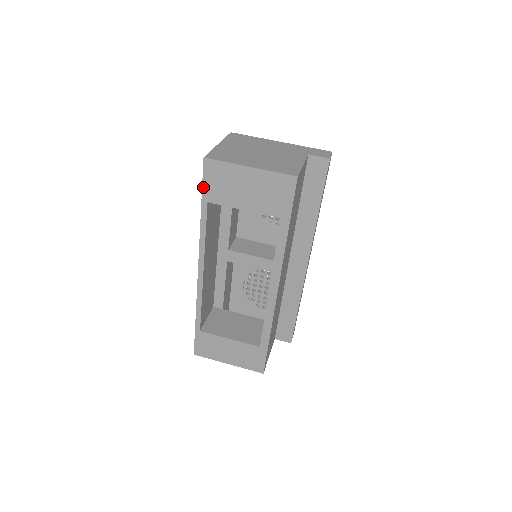
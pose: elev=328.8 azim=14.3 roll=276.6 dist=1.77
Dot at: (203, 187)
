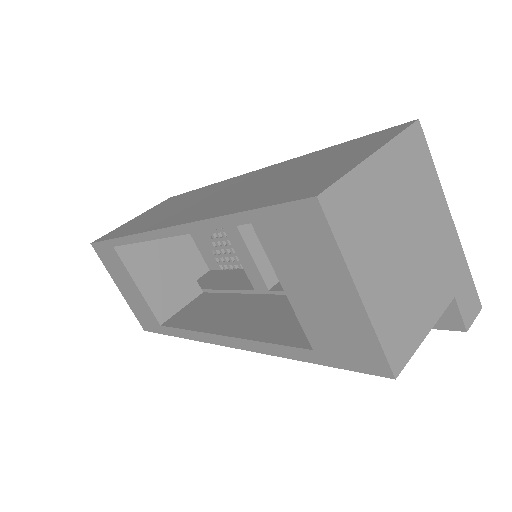
Dot at: (267, 208)
